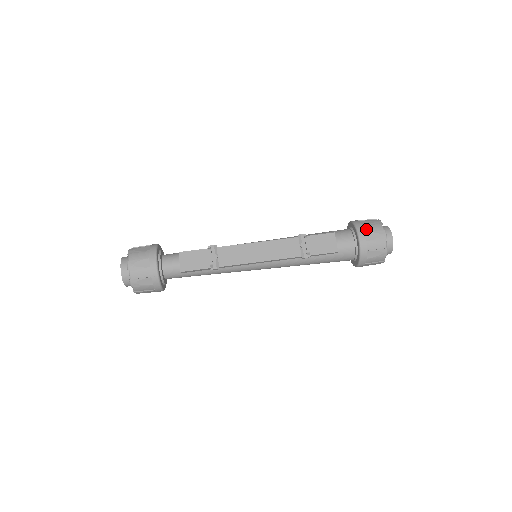
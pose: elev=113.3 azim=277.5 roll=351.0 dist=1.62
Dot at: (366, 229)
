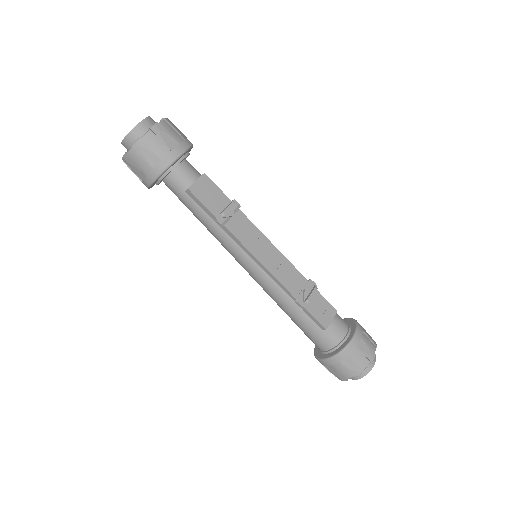
Dot at: (364, 337)
